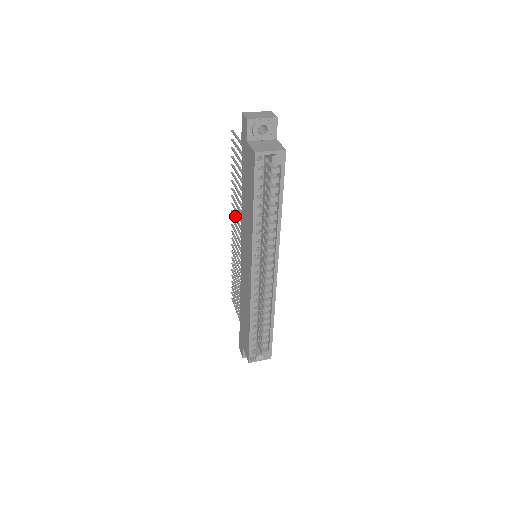
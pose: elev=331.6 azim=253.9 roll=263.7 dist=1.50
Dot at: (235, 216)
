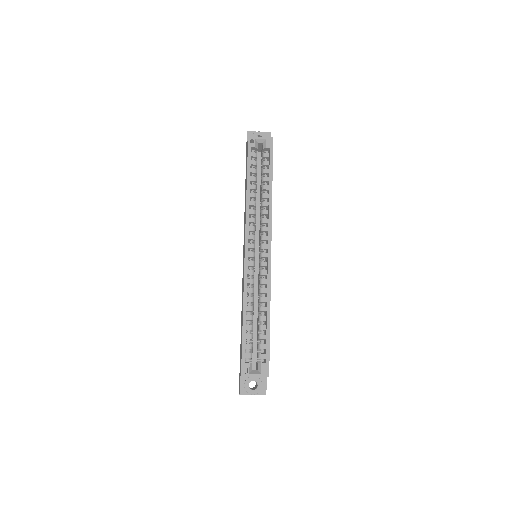
Dot at: occluded
